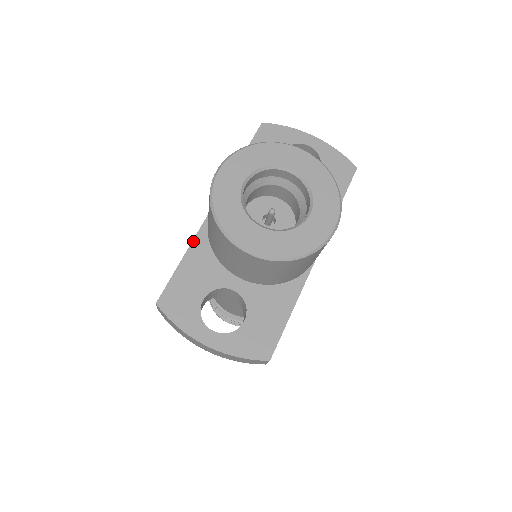
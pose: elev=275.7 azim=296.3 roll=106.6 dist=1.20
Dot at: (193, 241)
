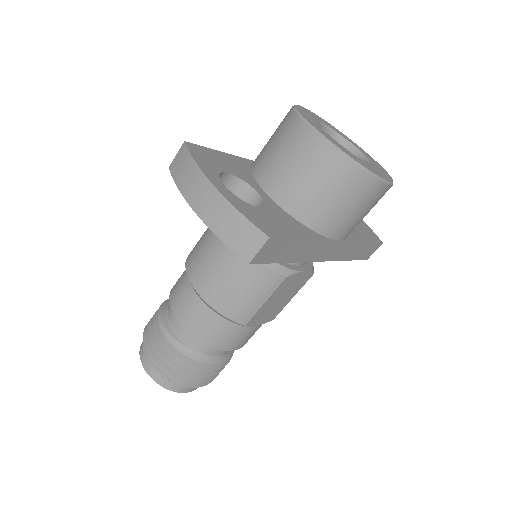
Dot at: (238, 156)
